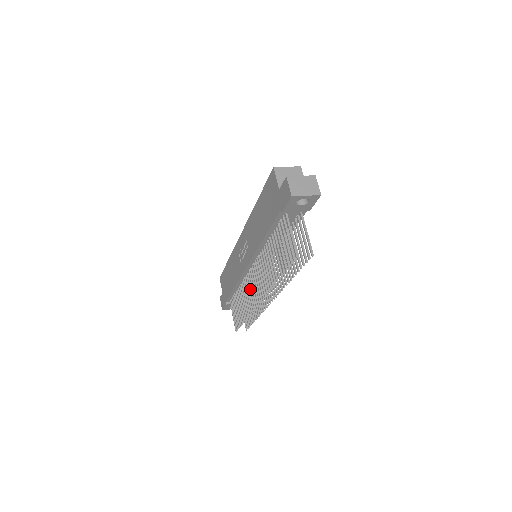
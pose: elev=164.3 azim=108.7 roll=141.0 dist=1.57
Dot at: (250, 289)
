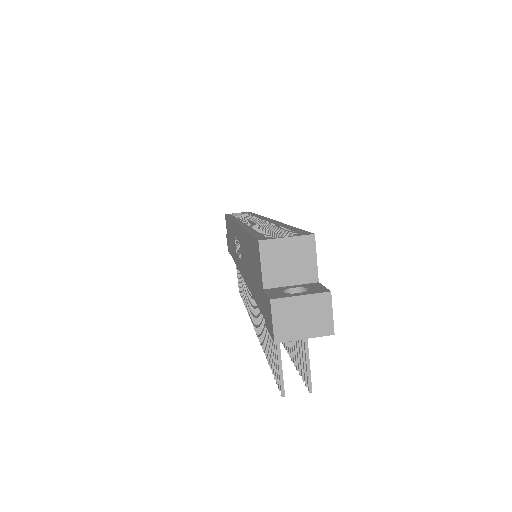
Dot at: occluded
